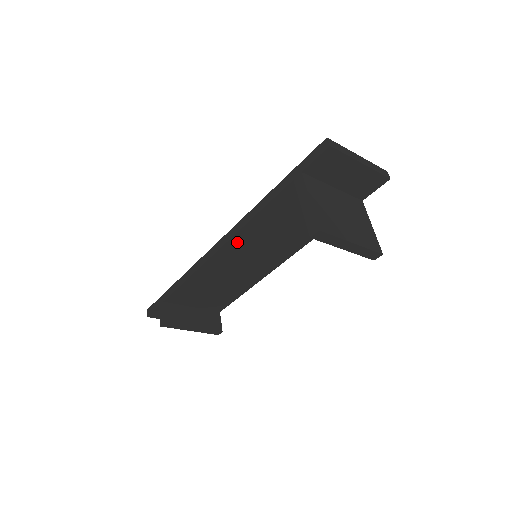
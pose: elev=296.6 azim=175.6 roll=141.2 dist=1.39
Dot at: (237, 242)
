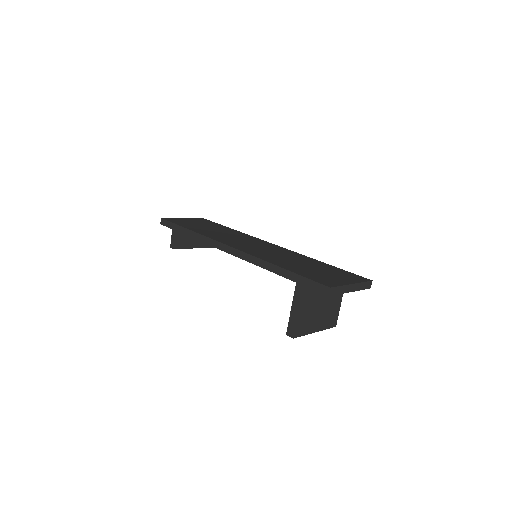
Dot at: occluded
